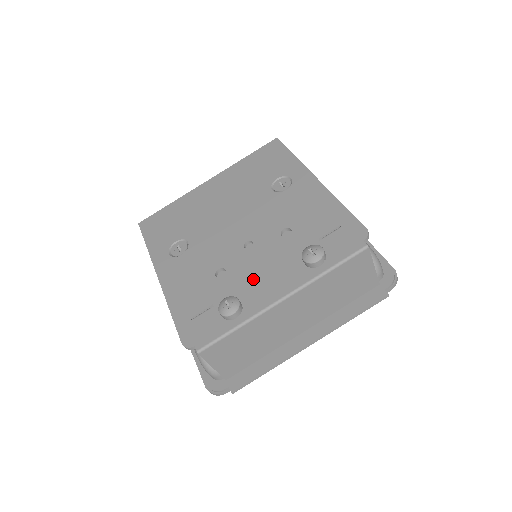
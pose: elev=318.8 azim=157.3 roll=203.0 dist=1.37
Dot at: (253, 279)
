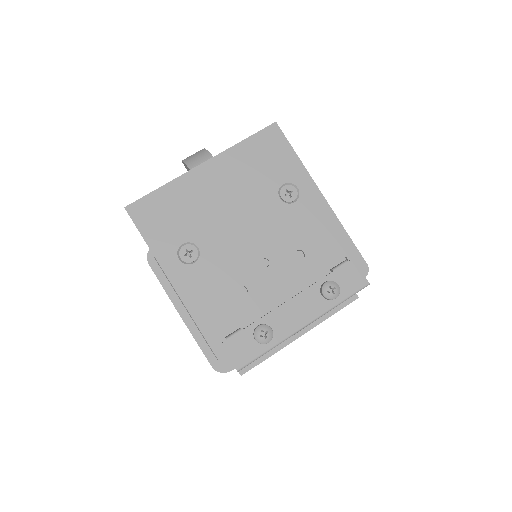
Dot at: (276, 302)
